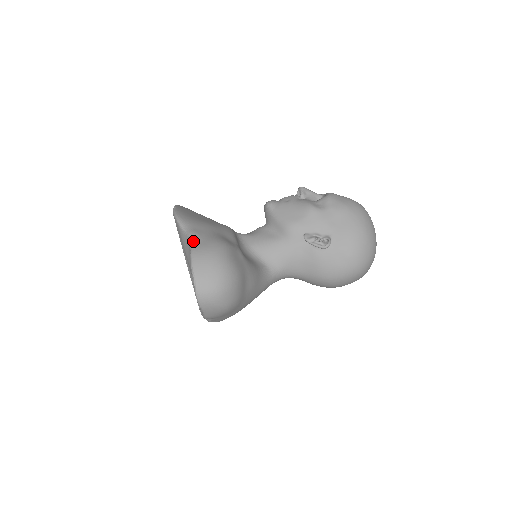
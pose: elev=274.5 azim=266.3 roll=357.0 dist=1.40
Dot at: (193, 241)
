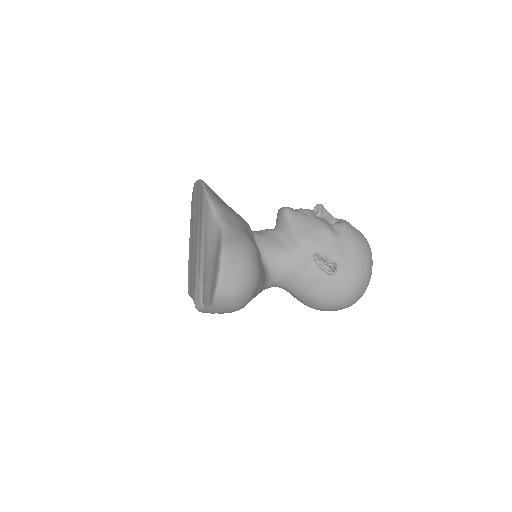
Dot at: (225, 231)
